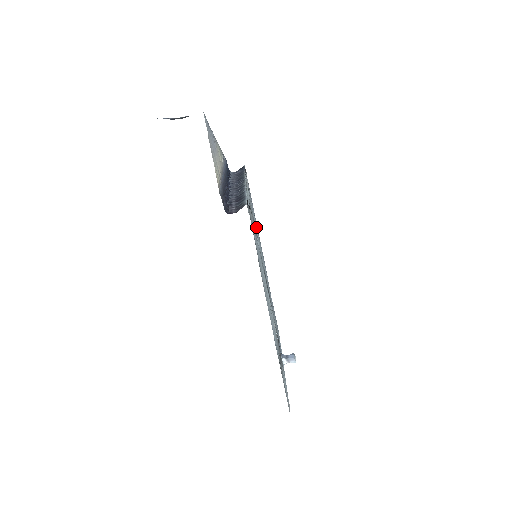
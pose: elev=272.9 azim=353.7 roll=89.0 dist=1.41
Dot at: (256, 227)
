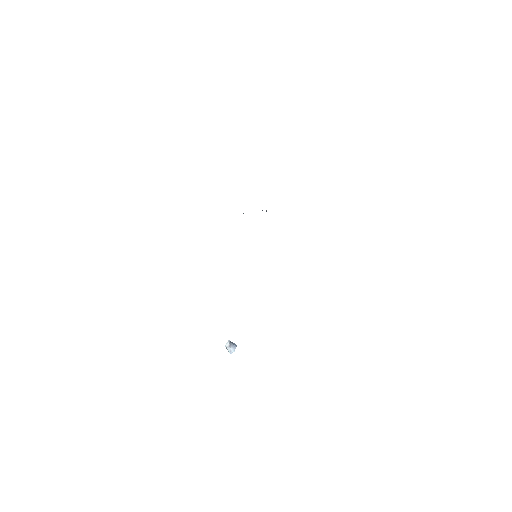
Dot at: occluded
